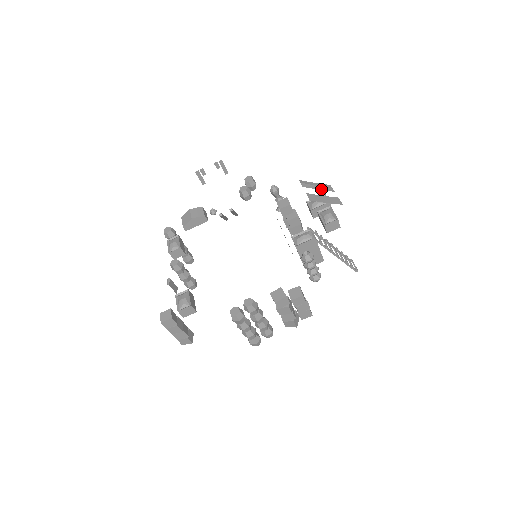
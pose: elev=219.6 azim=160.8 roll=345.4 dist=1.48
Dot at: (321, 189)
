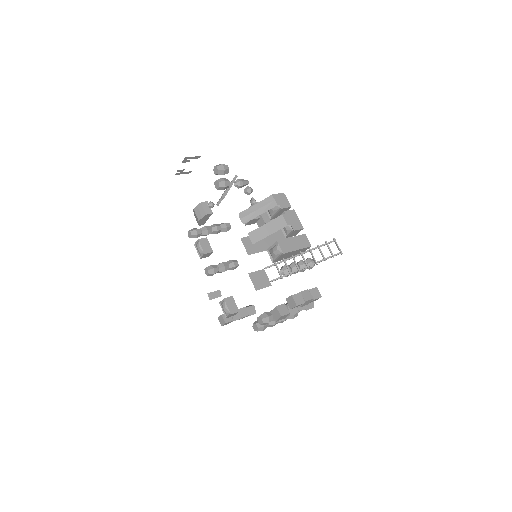
Dot at: (262, 212)
